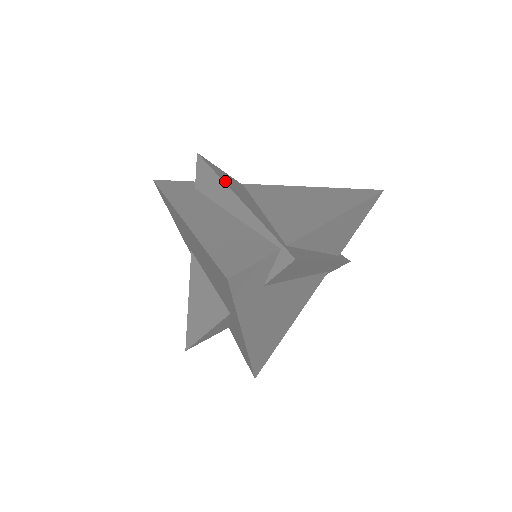
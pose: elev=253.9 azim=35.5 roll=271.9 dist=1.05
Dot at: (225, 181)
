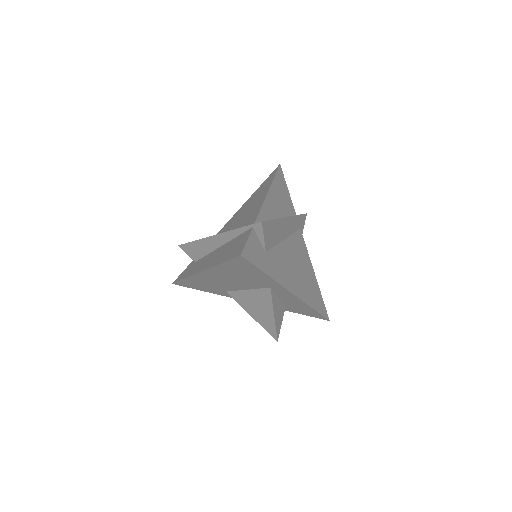
Dot at: (203, 238)
